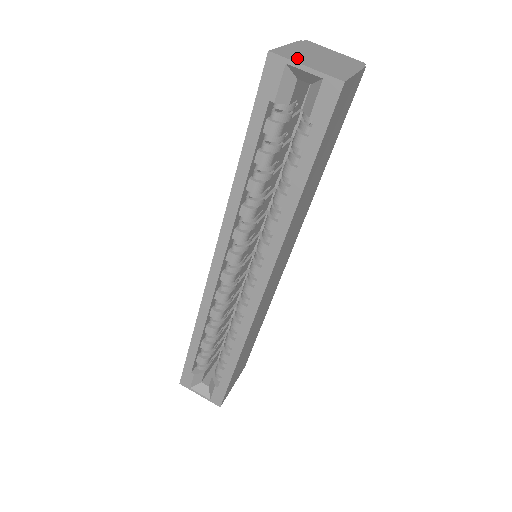
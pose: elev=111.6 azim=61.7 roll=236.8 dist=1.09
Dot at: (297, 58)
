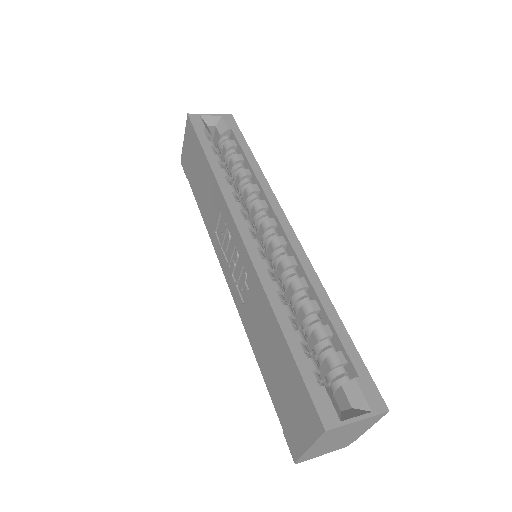
Dot at: occluded
